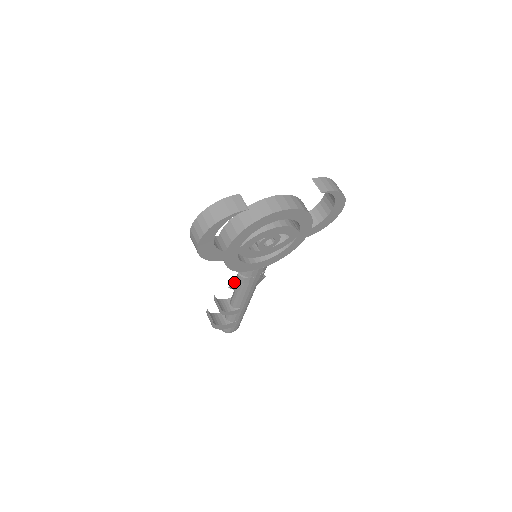
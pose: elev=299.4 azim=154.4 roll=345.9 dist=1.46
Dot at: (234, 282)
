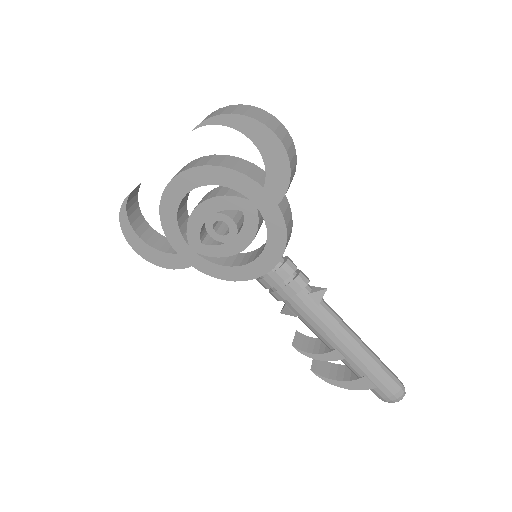
Dot at: (284, 304)
